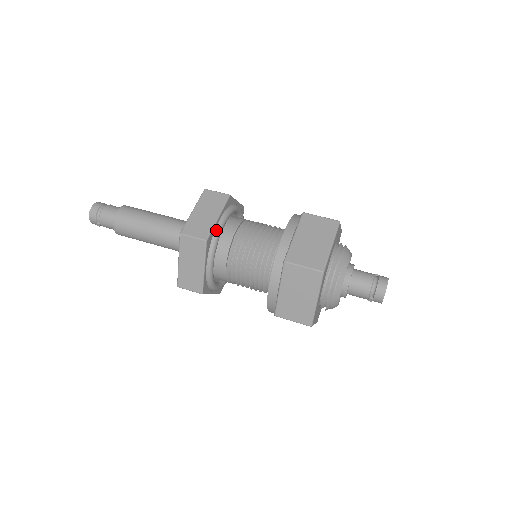
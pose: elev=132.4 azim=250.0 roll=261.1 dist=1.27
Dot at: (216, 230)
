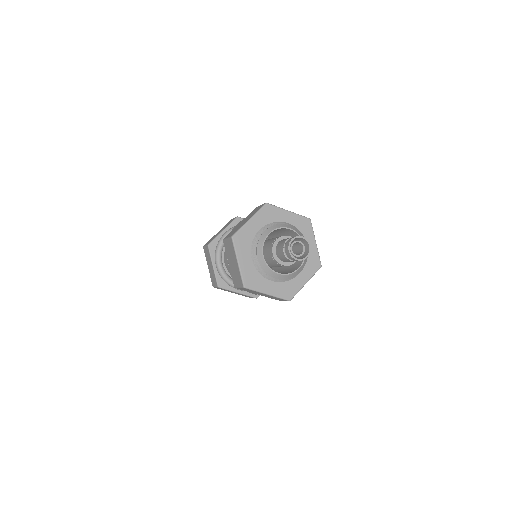
Dot at: occluded
